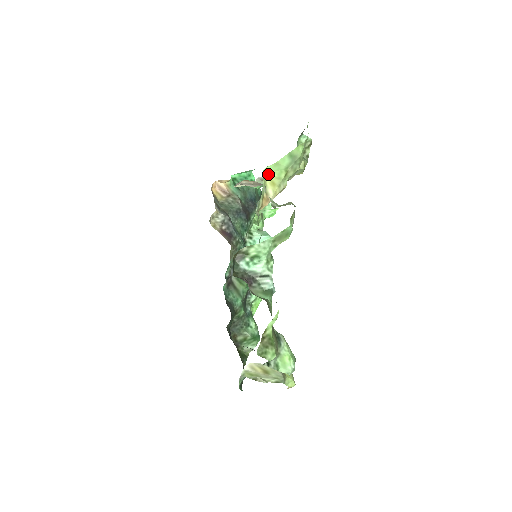
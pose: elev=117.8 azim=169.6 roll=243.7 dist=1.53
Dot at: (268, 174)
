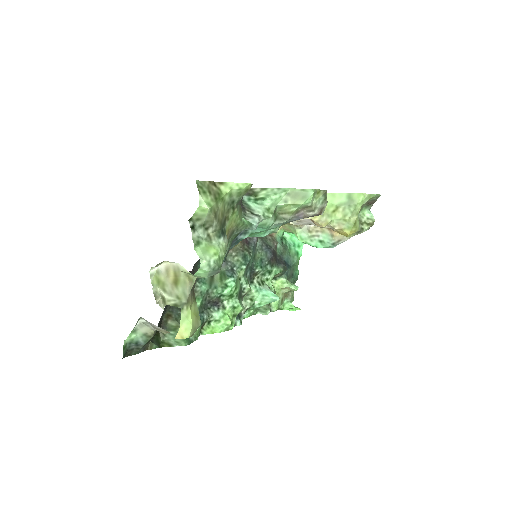
Dot at: occluded
